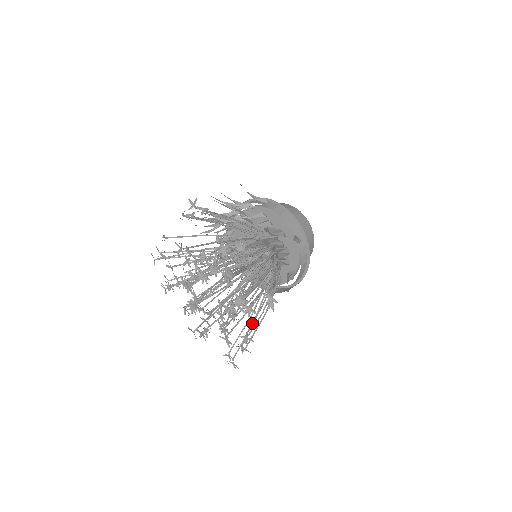
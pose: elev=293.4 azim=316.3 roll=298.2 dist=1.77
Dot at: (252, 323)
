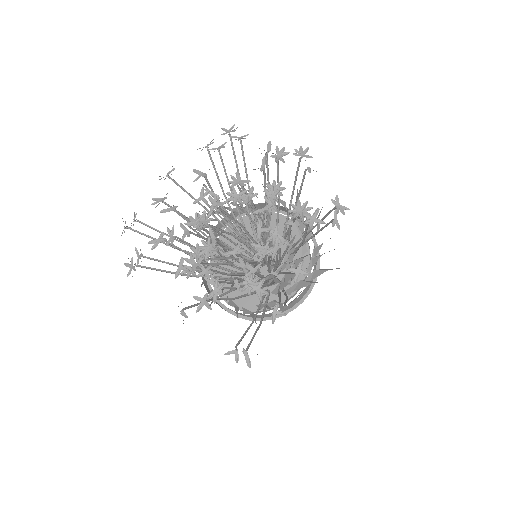
Dot at: occluded
